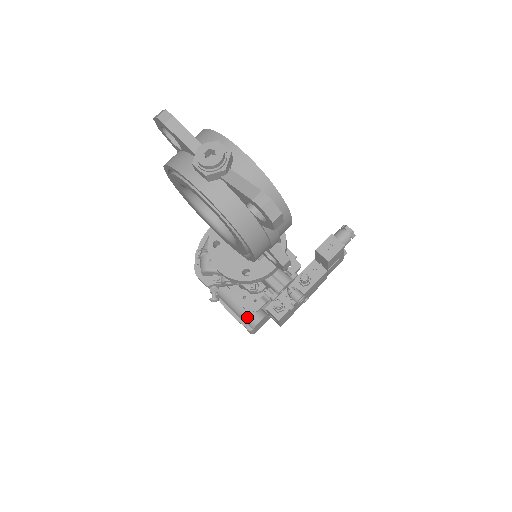
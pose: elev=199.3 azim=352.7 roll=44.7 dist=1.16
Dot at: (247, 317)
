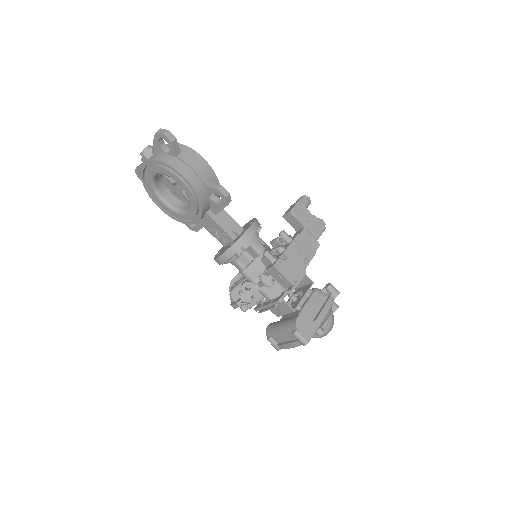
Dot at: (289, 324)
